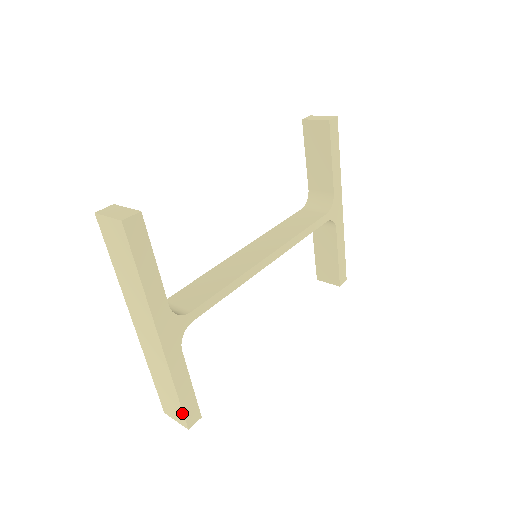
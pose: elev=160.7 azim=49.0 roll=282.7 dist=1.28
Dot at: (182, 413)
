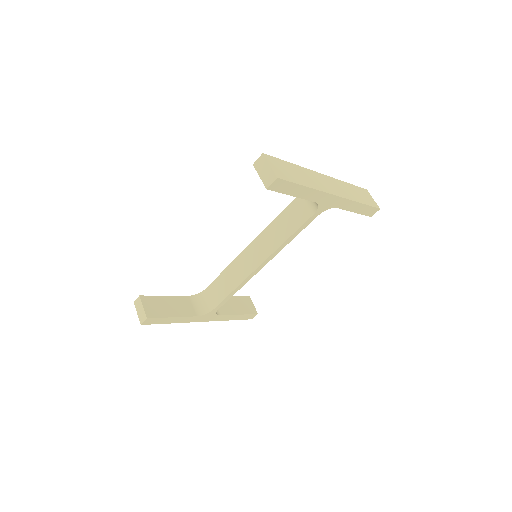
Dot at: (242, 319)
